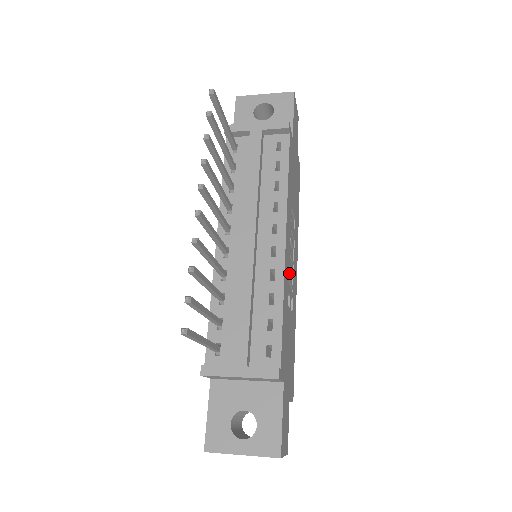
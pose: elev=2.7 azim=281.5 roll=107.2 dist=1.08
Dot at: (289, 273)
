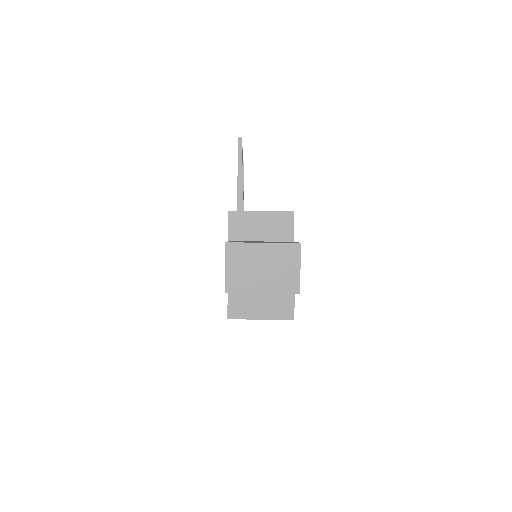
Dot at: occluded
